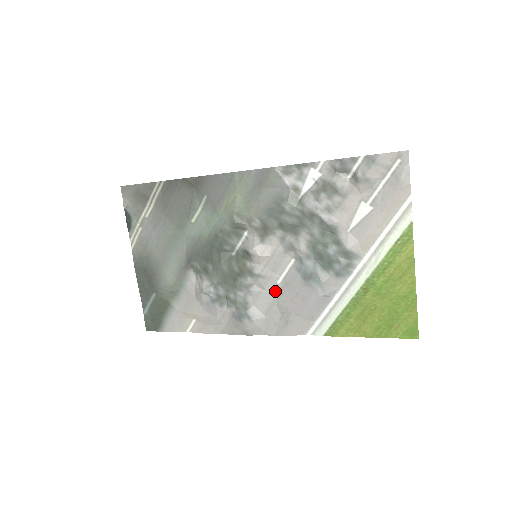
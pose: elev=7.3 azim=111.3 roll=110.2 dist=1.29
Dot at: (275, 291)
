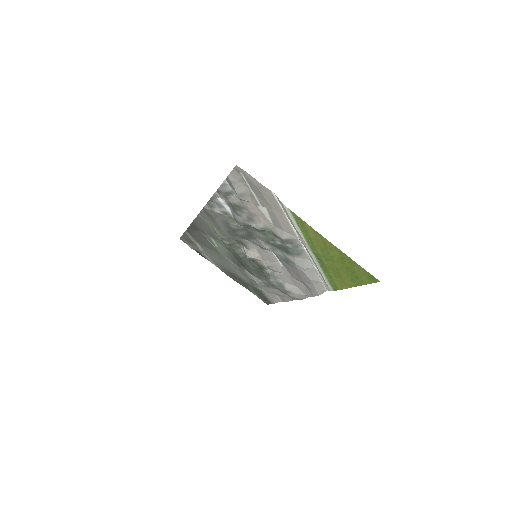
Dot at: (286, 271)
